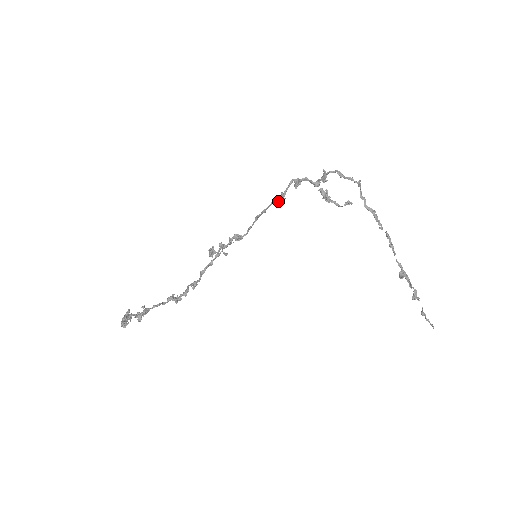
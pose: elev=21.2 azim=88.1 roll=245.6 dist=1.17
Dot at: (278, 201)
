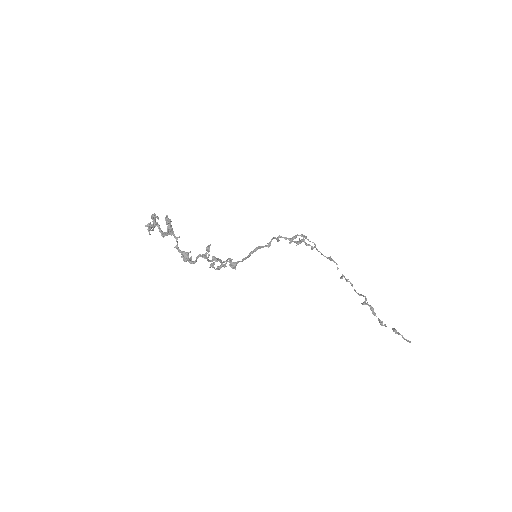
Dot at: (266, 246)
